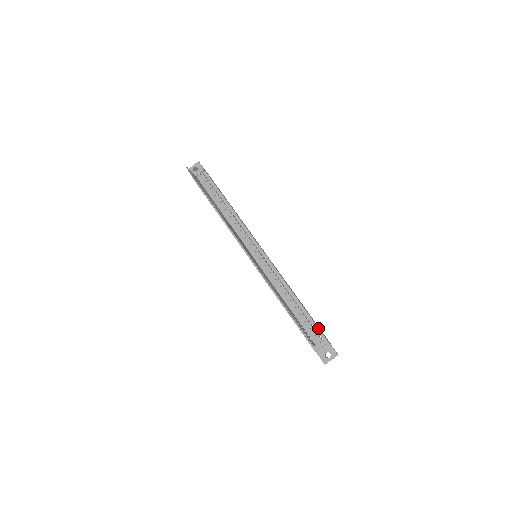
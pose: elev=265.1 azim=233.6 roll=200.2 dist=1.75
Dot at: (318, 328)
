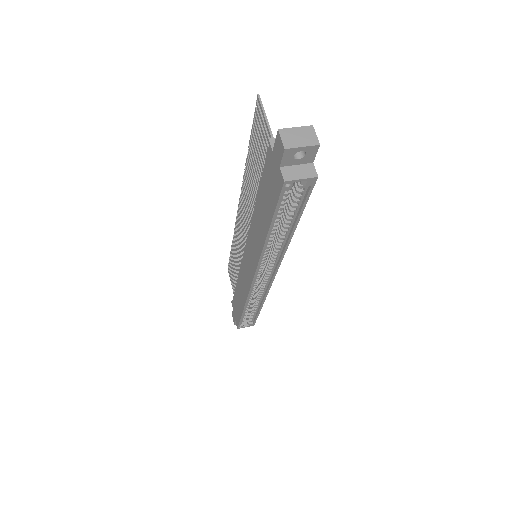
Dot at: occluded
